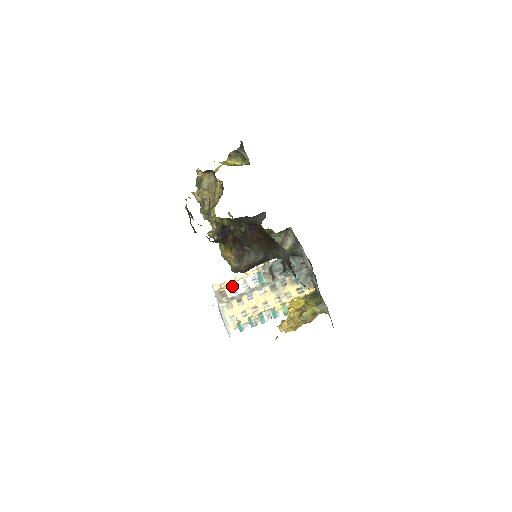
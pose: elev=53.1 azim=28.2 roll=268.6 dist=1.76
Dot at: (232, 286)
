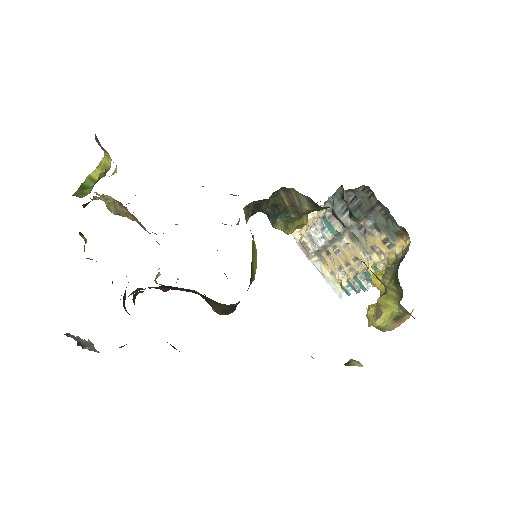
Dot at: (308, 236)
